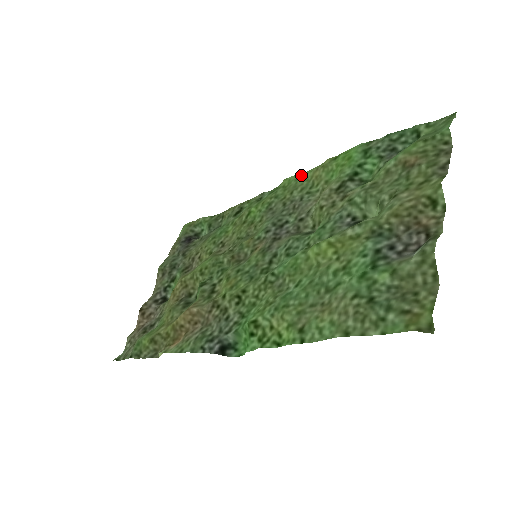
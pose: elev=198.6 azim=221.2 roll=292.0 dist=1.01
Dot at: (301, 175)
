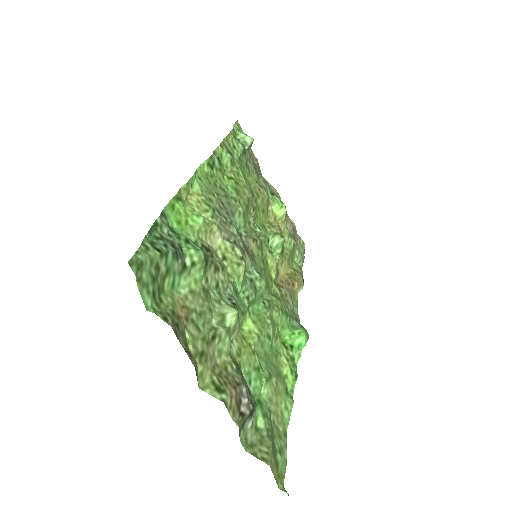
Dot at: (196, 178)
